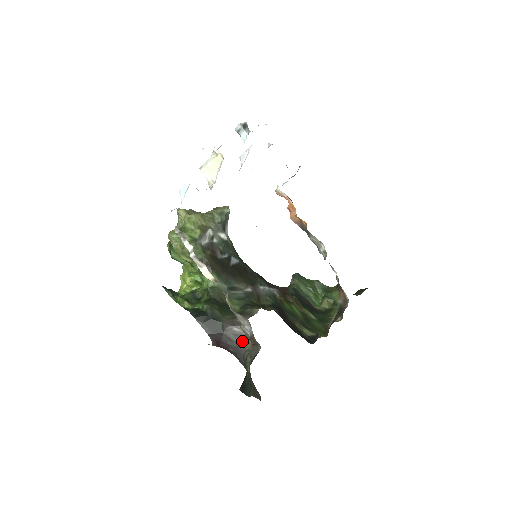
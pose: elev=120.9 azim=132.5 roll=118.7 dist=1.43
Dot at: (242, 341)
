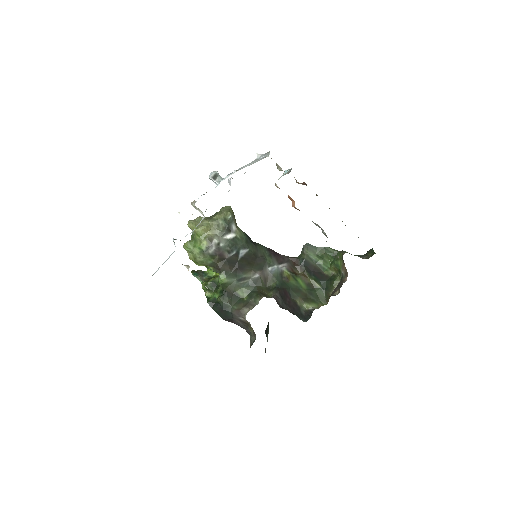
Dot at: (247, 326)
